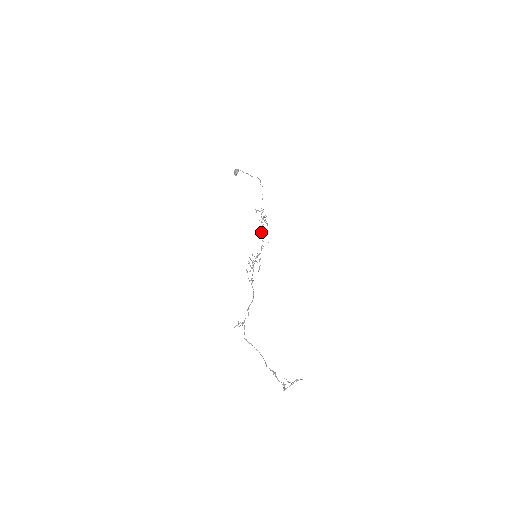
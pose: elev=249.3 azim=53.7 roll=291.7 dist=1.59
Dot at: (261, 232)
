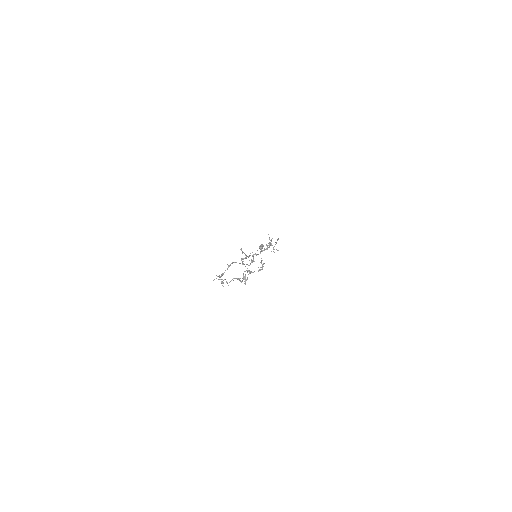
Dot at: (267, 249)
